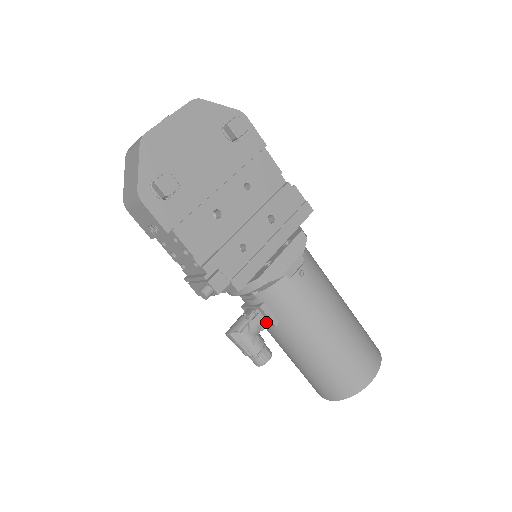
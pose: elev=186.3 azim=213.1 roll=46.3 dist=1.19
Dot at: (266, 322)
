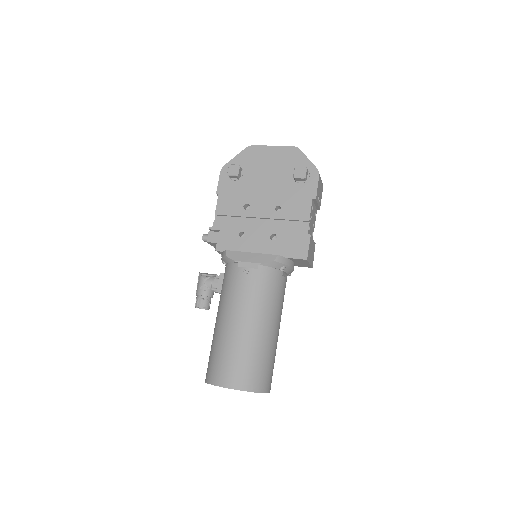
Dot at: occluded
